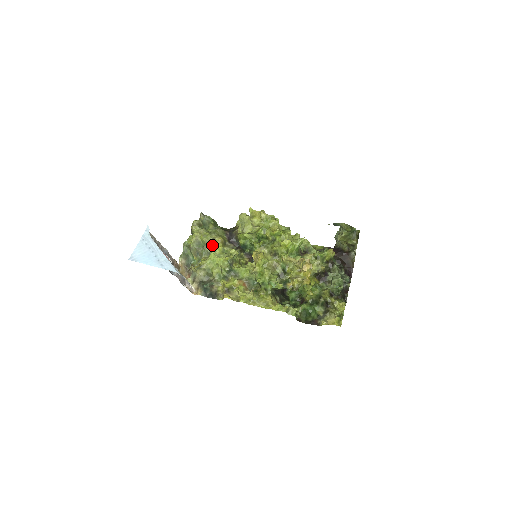
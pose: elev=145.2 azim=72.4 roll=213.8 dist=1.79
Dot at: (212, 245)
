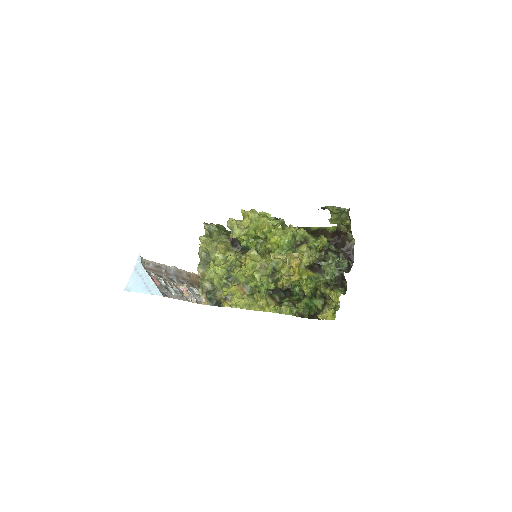
Dot at: (215, 253)
